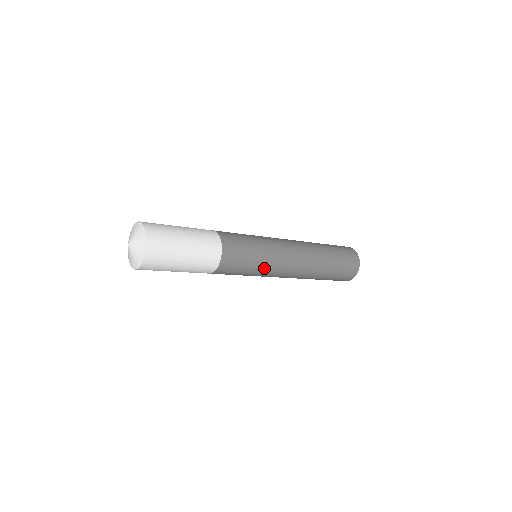
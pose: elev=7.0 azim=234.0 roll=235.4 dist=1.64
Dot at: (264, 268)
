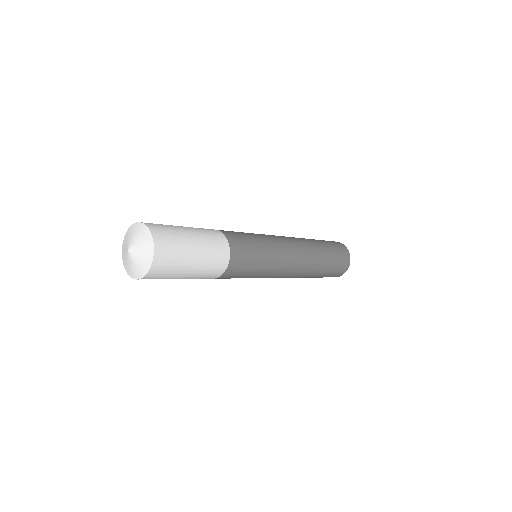
Dot at: (263, 275)
